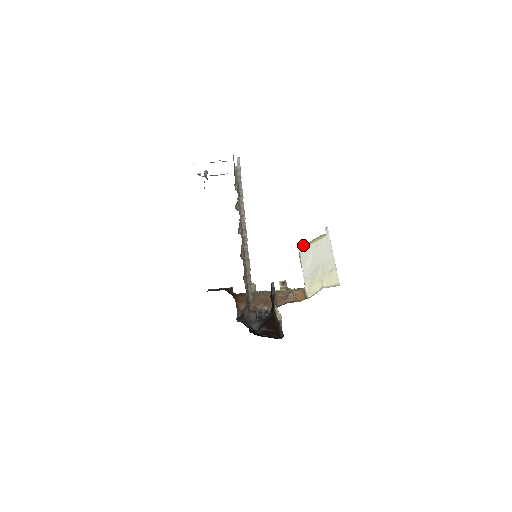
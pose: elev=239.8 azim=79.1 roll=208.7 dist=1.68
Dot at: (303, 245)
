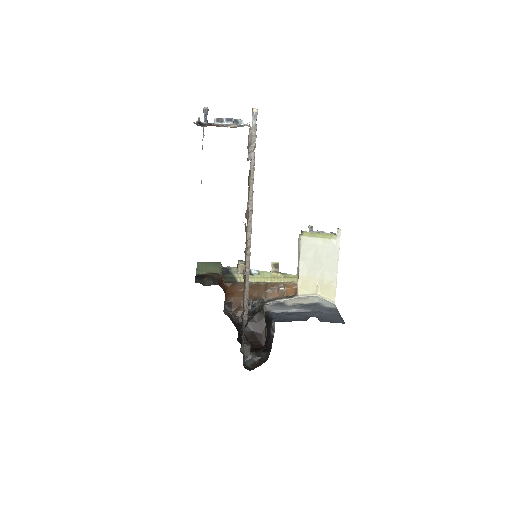
Dot at: (307, 232)
